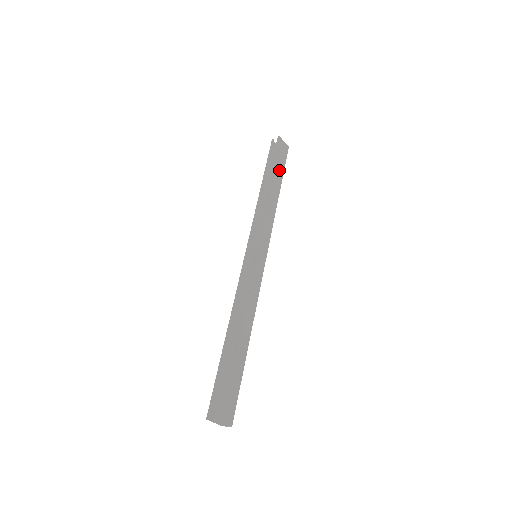
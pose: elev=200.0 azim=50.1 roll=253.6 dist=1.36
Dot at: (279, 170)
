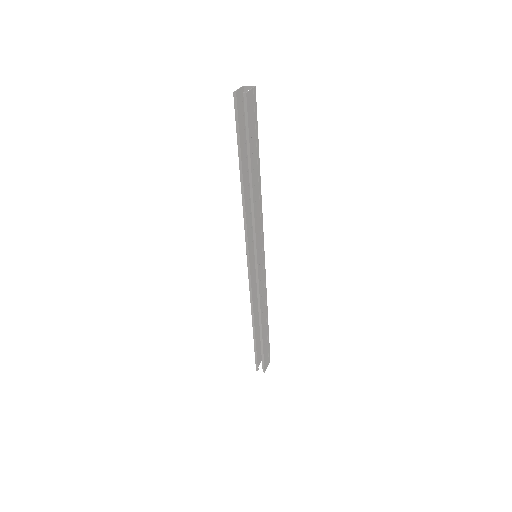
Dot at: (255, 143)
